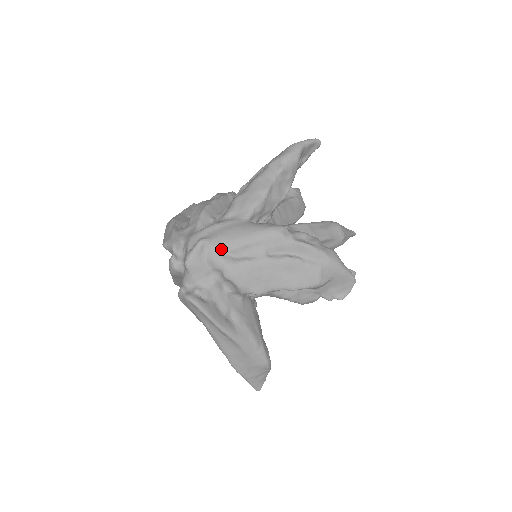
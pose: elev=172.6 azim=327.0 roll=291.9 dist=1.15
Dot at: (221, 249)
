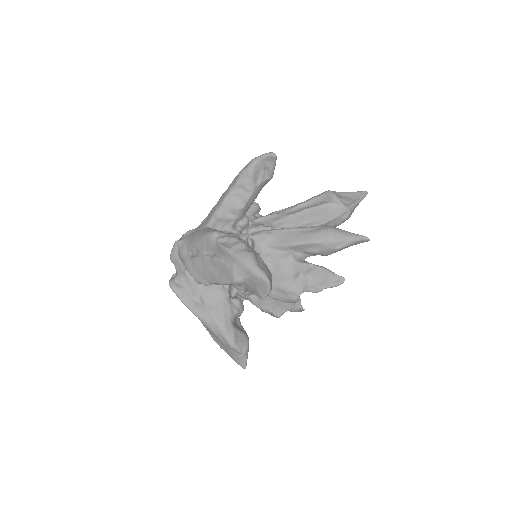
Dot at: (185, 248)
